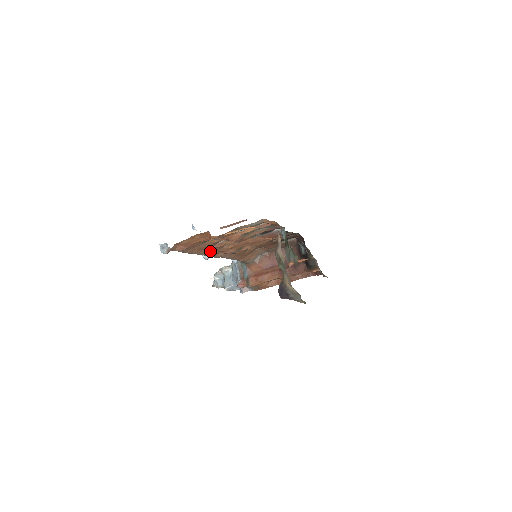
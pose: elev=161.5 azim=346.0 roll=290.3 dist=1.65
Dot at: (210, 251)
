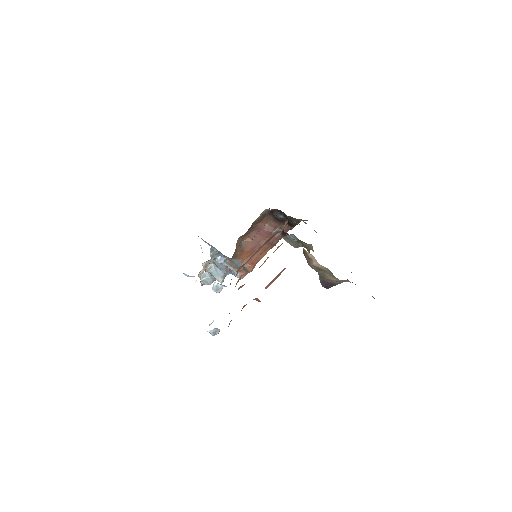
Dot at: occluded
